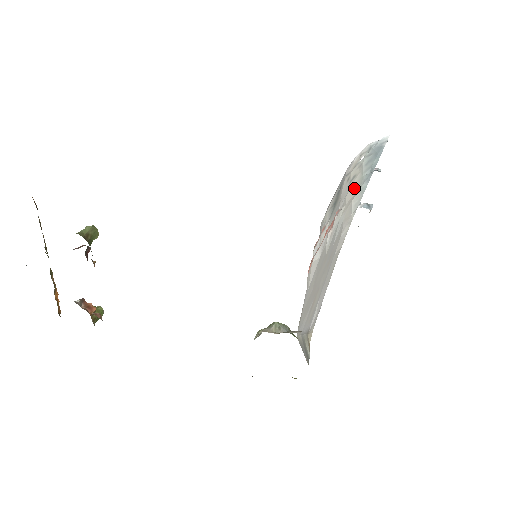
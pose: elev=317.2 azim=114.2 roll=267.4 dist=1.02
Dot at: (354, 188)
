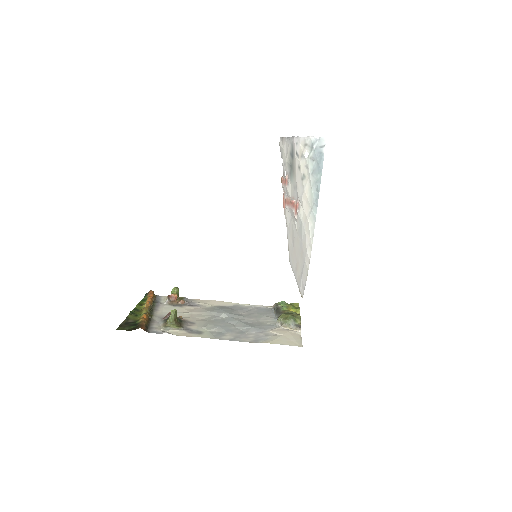
Dot at: (307, 200)
